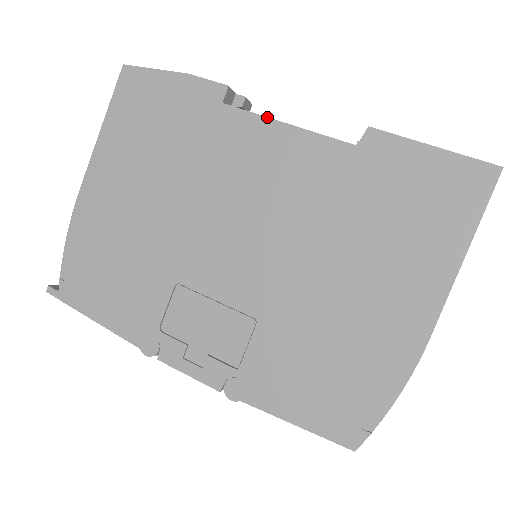
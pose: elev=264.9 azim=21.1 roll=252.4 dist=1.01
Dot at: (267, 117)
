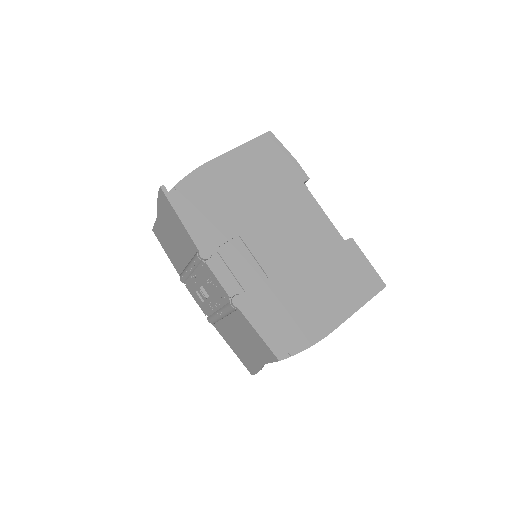
Dot at: occluded
